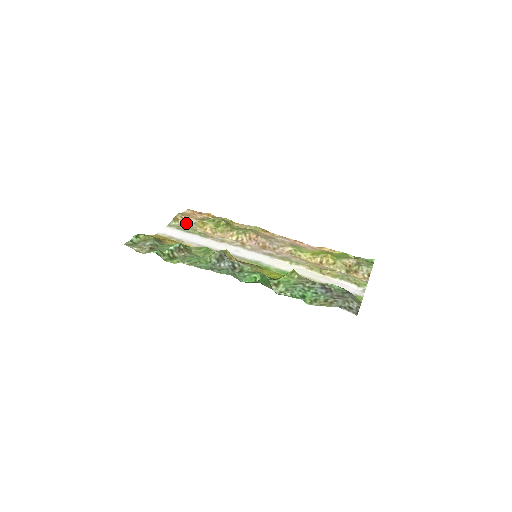
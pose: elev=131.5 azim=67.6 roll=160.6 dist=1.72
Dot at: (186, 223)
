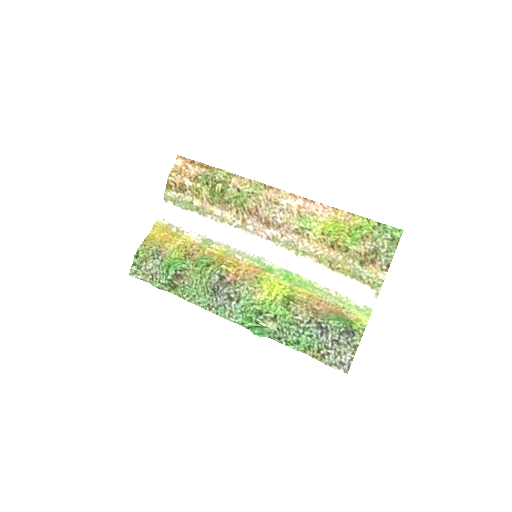
Dot at: (181, 189)
